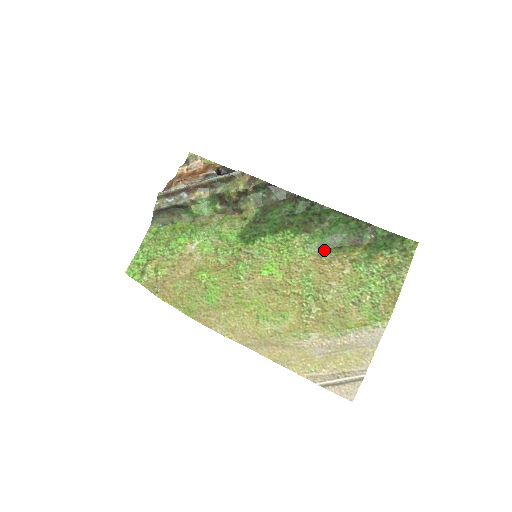
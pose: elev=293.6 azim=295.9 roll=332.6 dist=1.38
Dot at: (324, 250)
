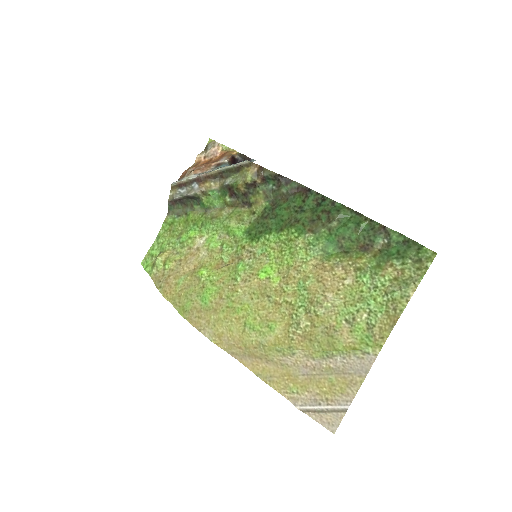
Dot at: (329, 254)
